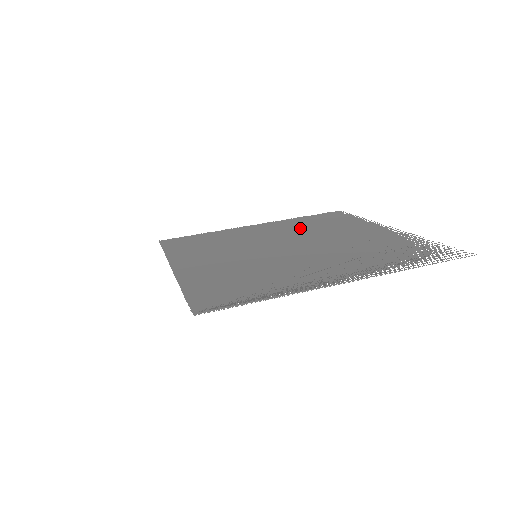
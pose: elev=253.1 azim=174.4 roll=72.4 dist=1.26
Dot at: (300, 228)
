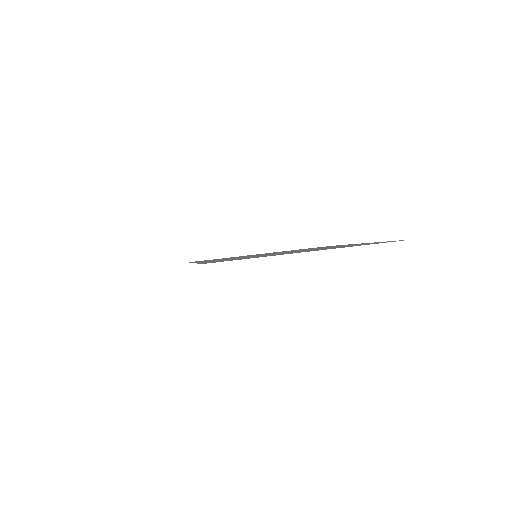
Dot at: occluded
